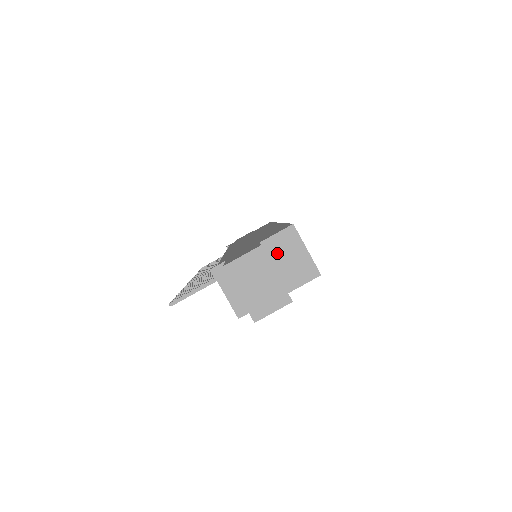
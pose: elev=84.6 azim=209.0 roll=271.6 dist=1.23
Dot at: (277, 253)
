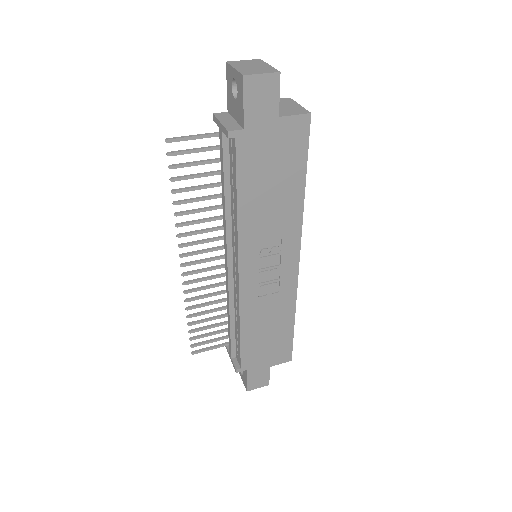
Dot at: occluded
